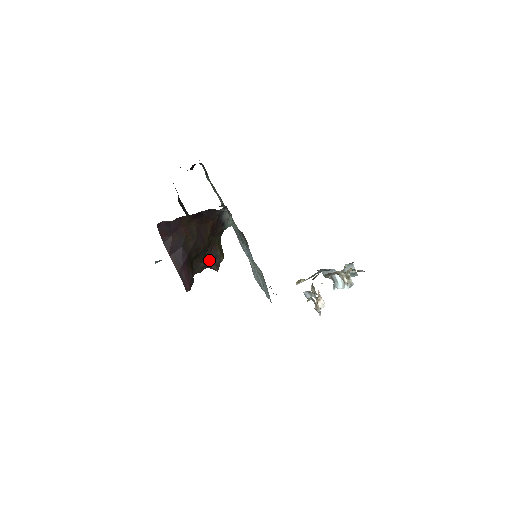
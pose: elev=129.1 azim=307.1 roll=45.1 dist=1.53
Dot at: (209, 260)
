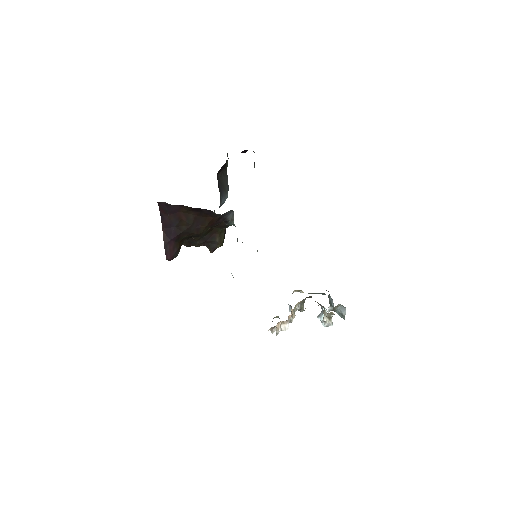
Dot at: (207, 242)
